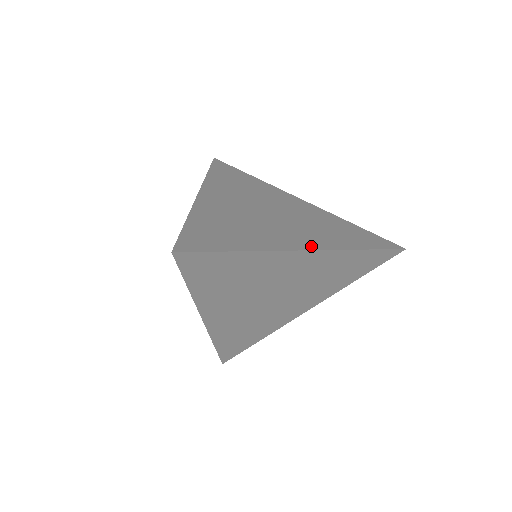
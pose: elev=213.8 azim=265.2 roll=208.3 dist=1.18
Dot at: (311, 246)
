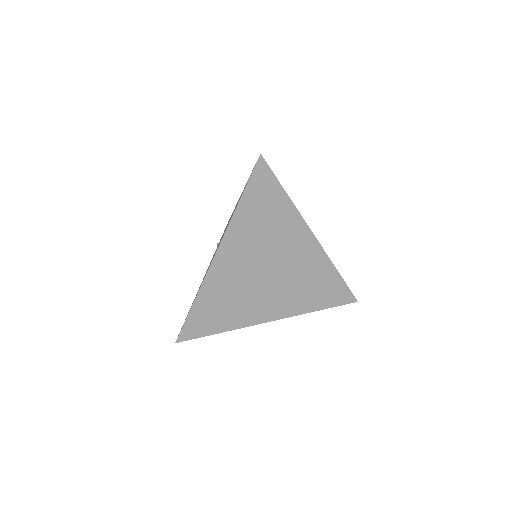
Dot at: (314, 239)
